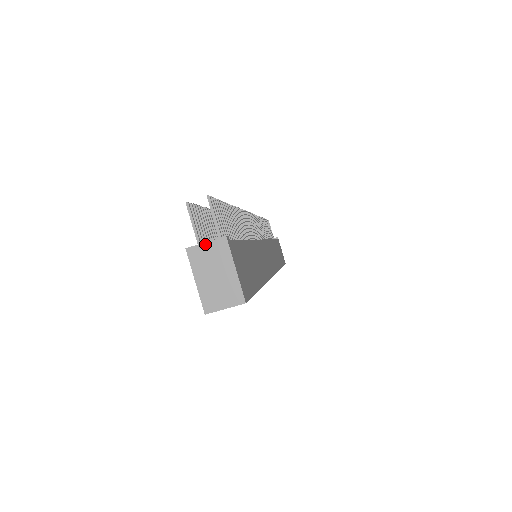
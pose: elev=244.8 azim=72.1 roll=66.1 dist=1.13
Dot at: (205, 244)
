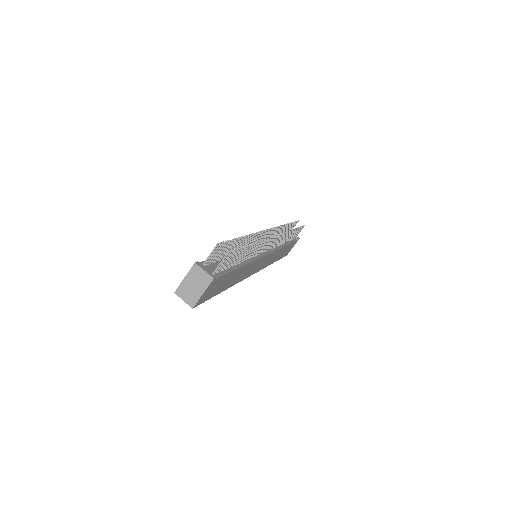
Dot at: (203, 271)
